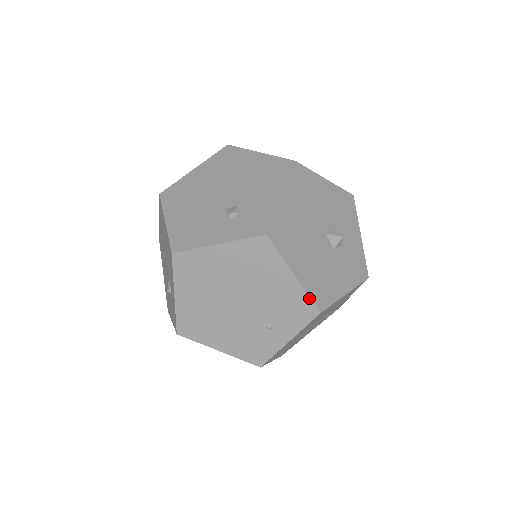
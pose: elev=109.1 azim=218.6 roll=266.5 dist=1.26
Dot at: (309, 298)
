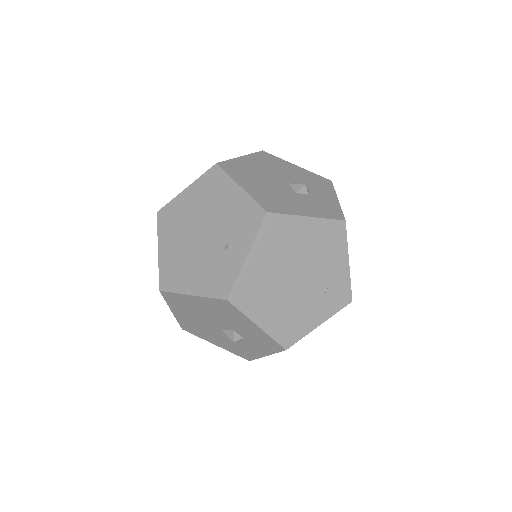
Dot at: (255, 202)
